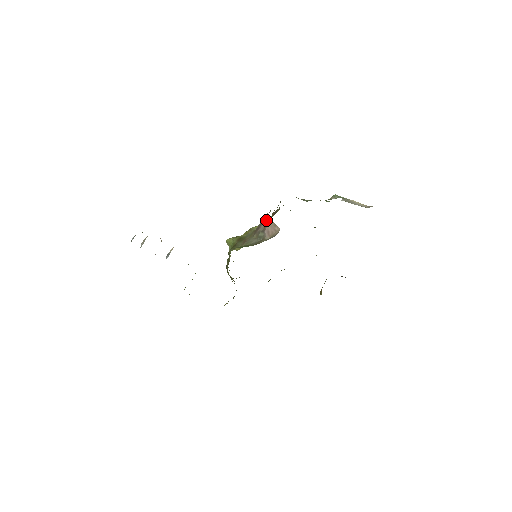
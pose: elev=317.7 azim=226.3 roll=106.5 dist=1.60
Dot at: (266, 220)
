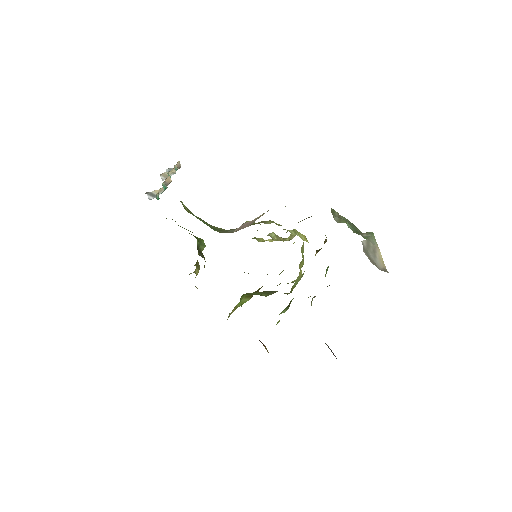
Dot at: (262, 214)
